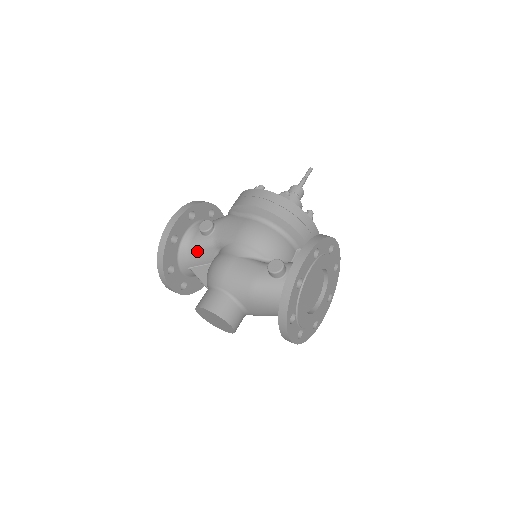
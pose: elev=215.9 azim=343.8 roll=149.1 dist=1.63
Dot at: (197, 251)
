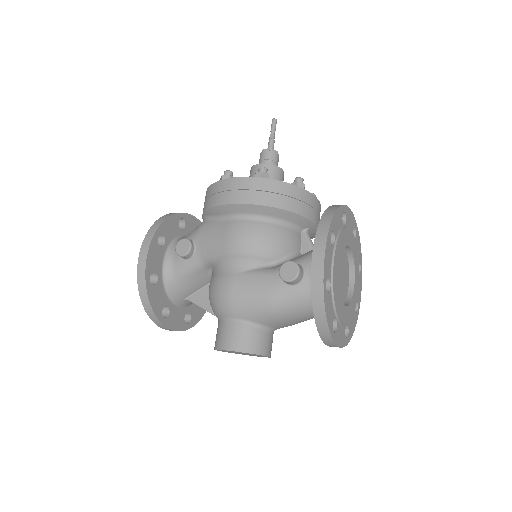
Dot at: (186, 279)
